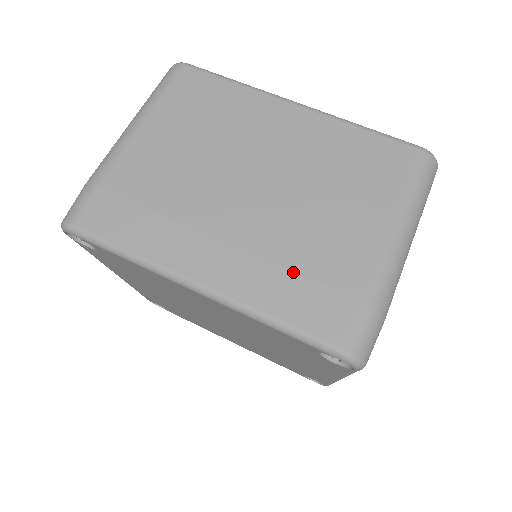
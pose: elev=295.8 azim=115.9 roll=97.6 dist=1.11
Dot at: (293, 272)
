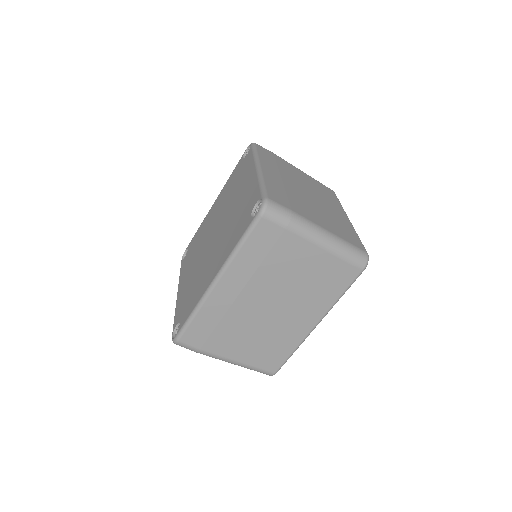
Dot at: (286, 193)
